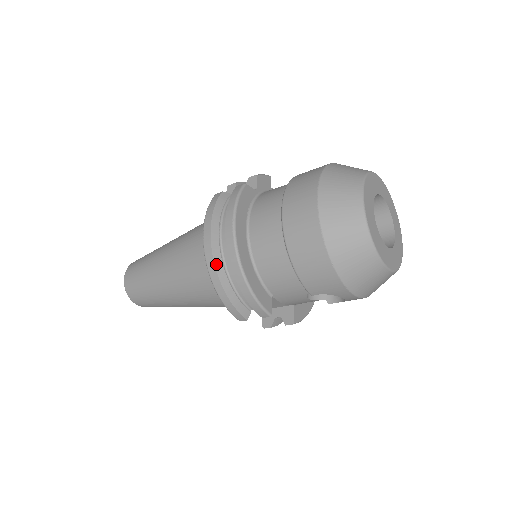
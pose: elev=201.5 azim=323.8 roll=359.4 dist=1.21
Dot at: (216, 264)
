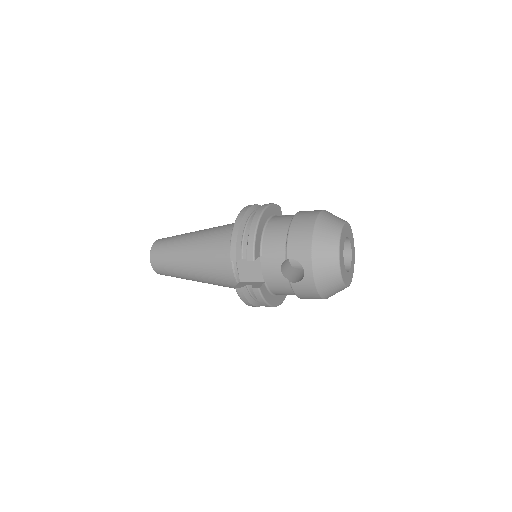
Dot at: (243, 218)
